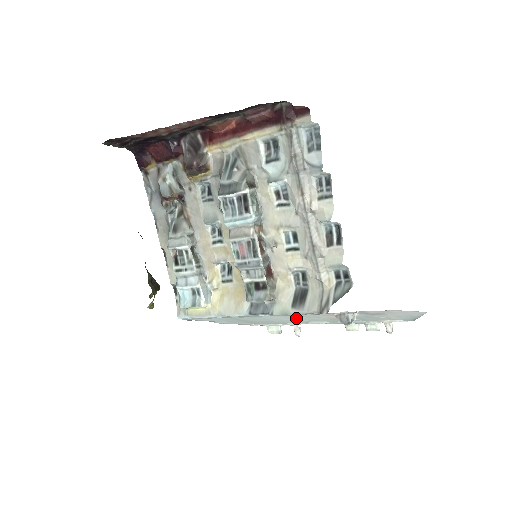
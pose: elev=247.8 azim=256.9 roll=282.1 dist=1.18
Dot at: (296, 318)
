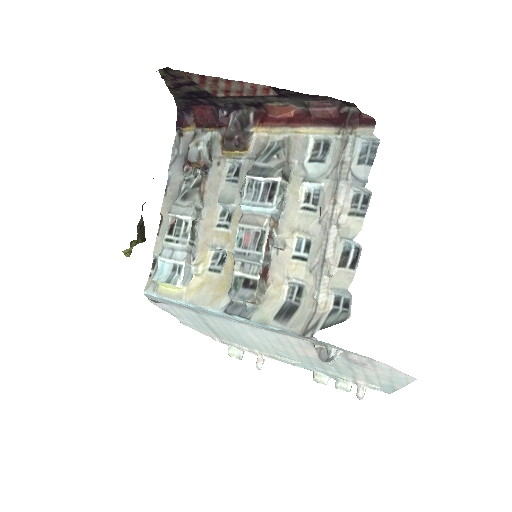
Dot at: (268, 341)
